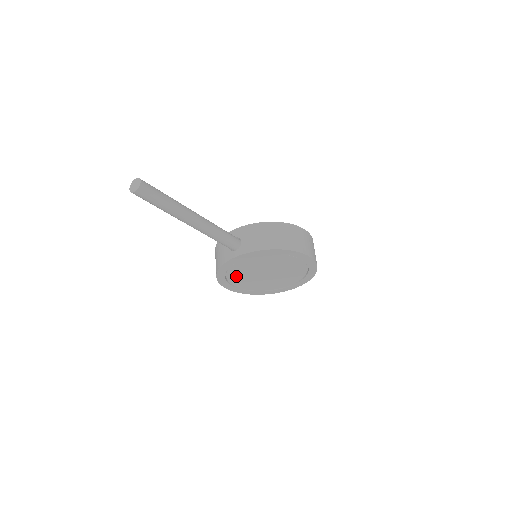
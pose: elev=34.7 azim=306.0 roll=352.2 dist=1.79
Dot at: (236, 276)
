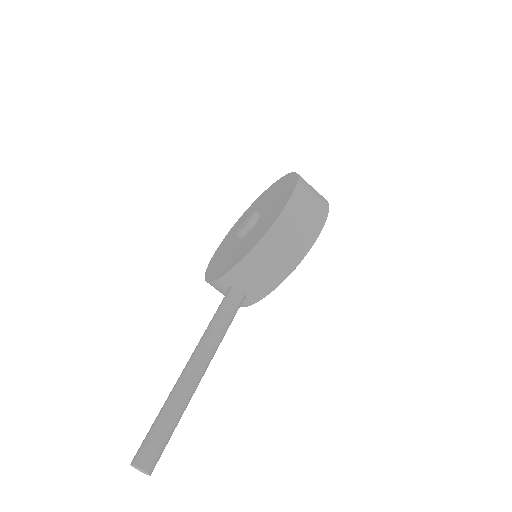
Dot at: occluded
